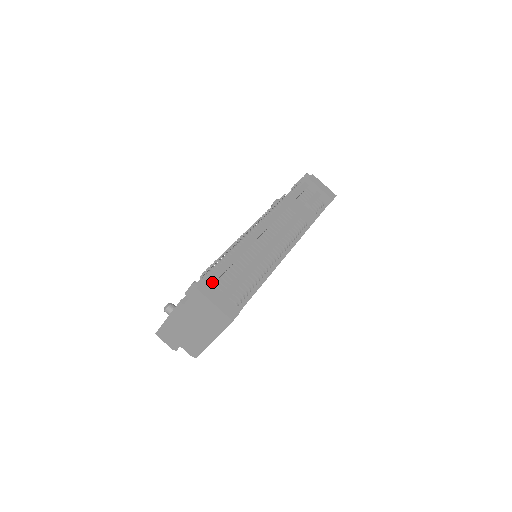
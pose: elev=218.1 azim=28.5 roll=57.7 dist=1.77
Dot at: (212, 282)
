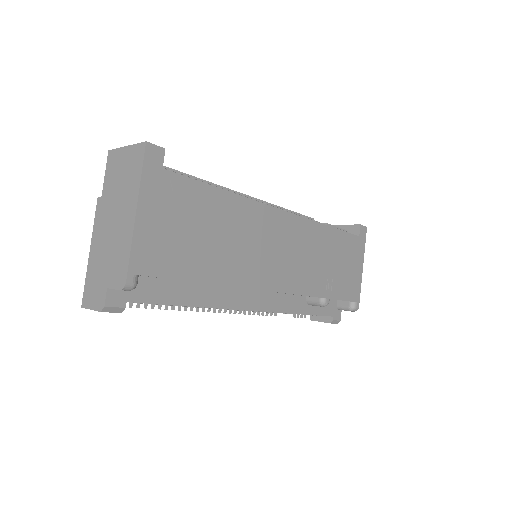
Dot at: occluded
